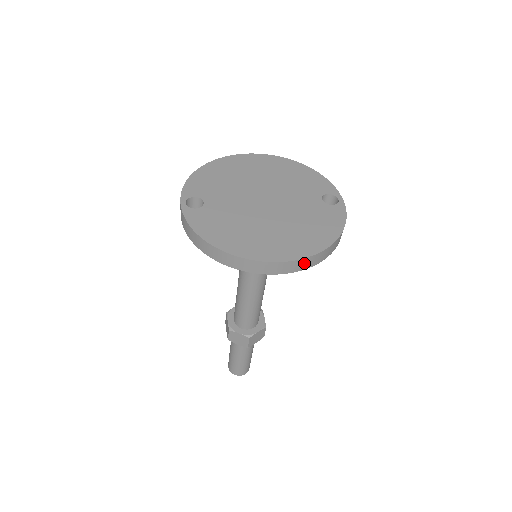
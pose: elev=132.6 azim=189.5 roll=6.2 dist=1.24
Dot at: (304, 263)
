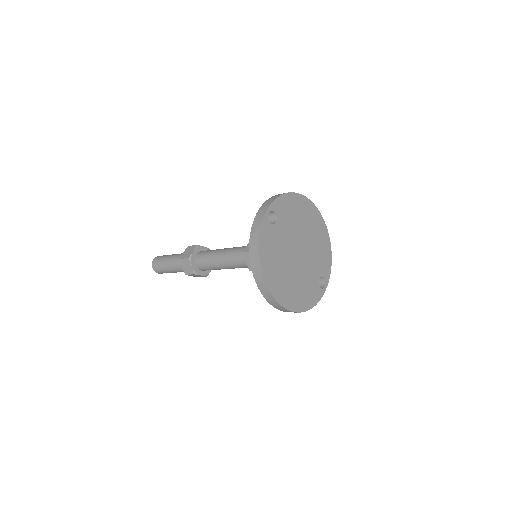
Dot at: (283, 309)
